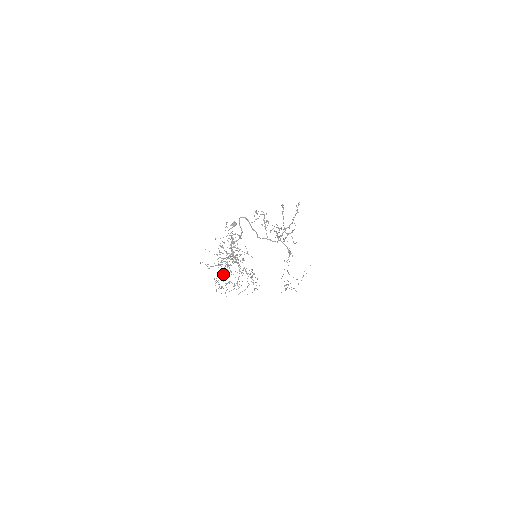
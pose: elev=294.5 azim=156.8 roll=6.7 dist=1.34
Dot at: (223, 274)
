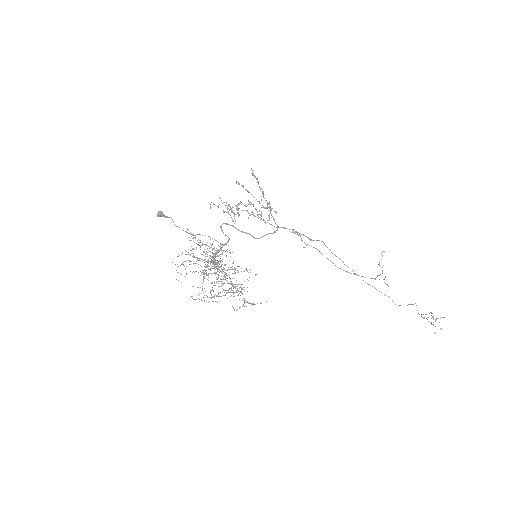
Dot at: occluded
